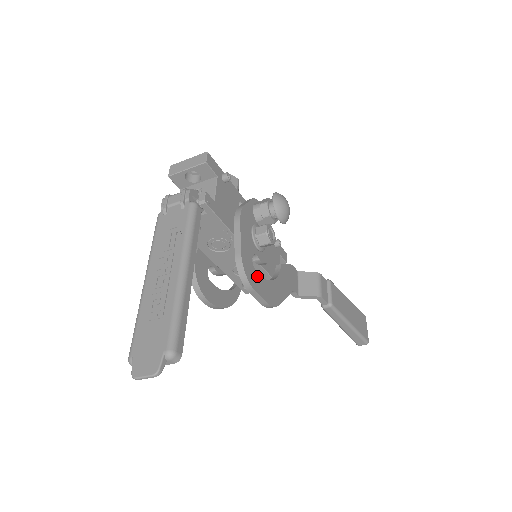
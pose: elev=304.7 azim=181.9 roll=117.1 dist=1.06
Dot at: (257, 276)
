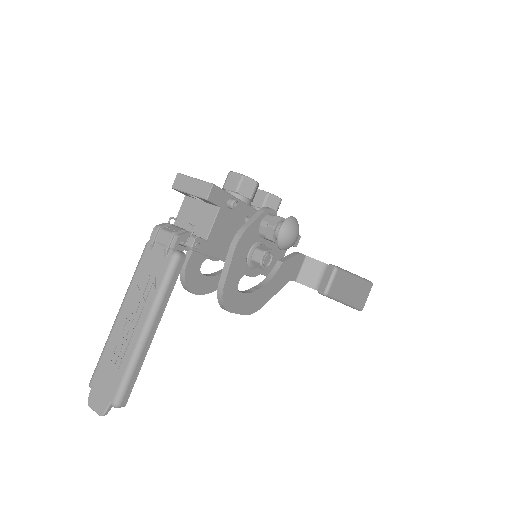
Dot at: (240, 296)
